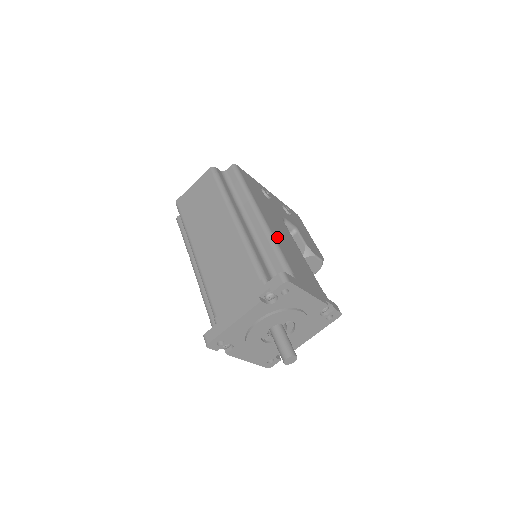
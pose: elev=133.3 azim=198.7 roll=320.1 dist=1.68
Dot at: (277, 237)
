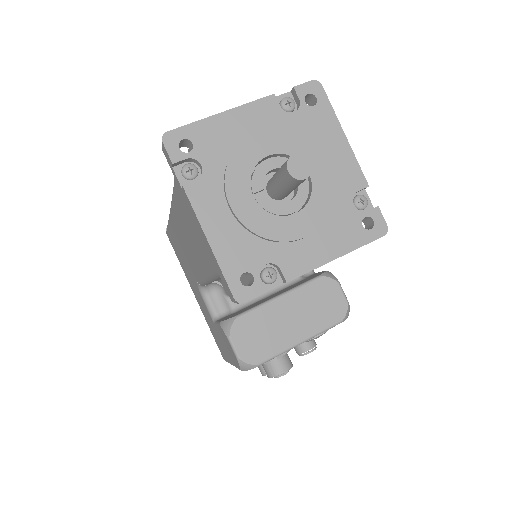
Dot at: occluded
